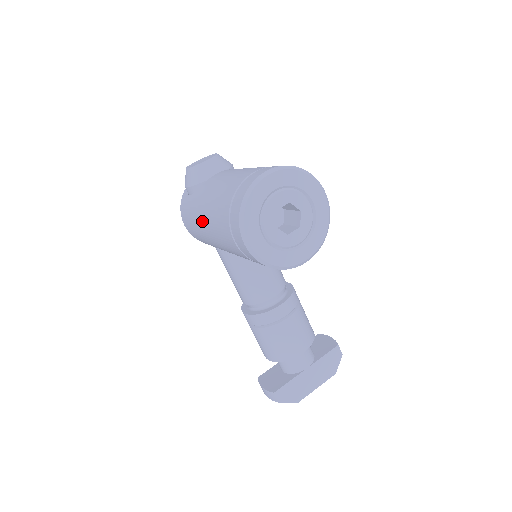
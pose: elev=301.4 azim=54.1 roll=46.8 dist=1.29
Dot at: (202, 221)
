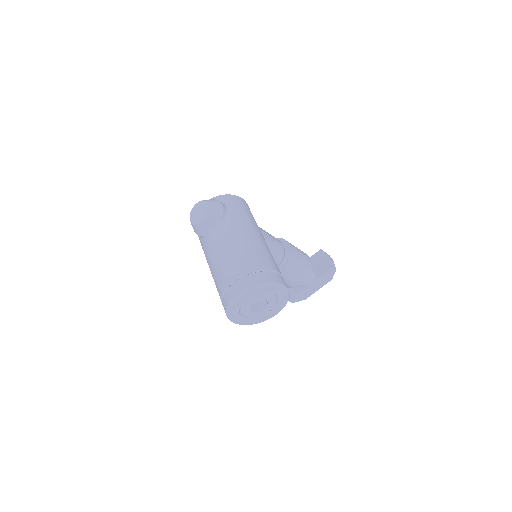
Dot at: occluded
